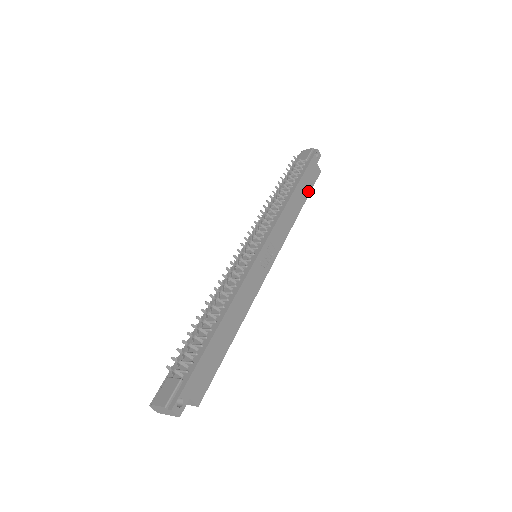
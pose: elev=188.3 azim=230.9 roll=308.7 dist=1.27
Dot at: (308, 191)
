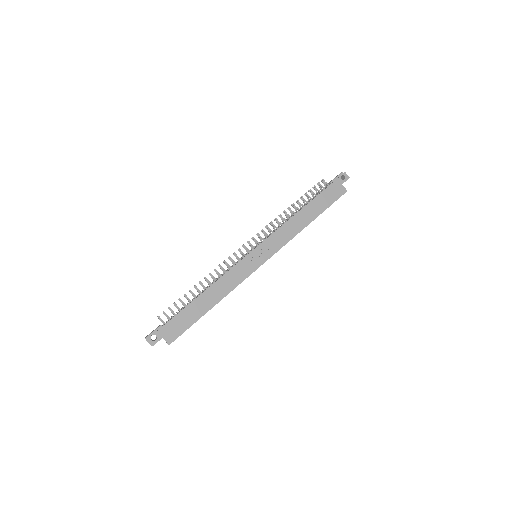
Dot at: (324, 208)
